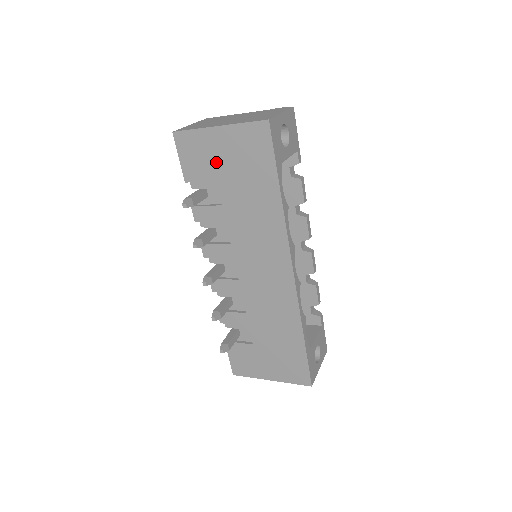
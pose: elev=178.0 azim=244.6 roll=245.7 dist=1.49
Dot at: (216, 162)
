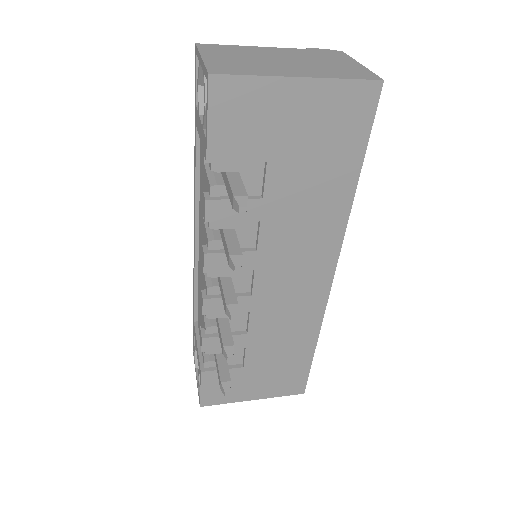
Dot at: (276, 134)
